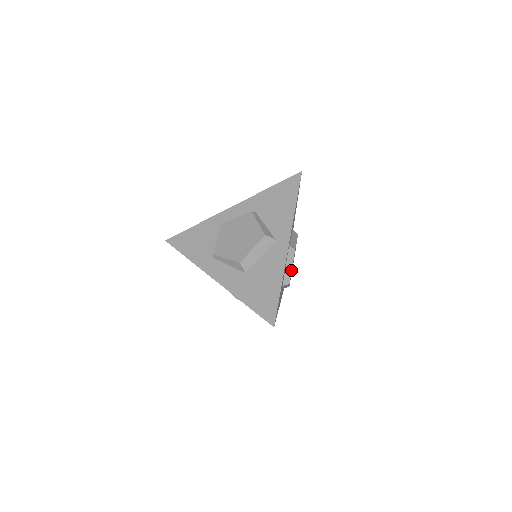
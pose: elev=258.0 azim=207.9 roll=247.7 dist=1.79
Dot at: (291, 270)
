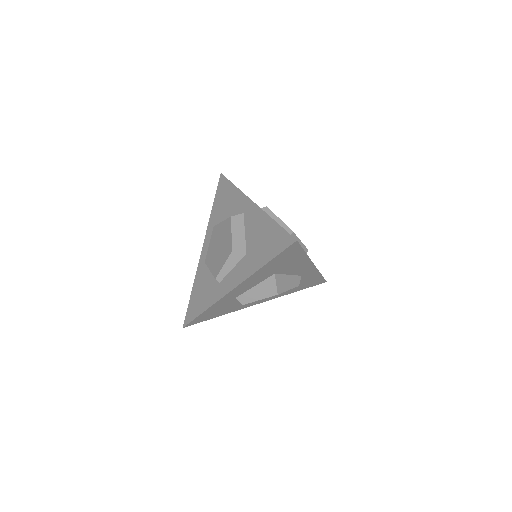
Dot at: (282, 222)
